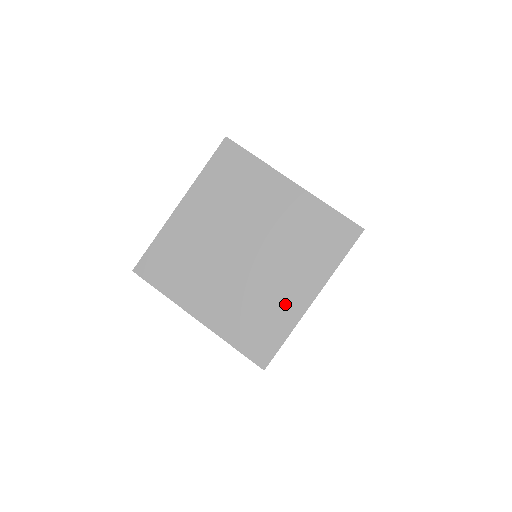
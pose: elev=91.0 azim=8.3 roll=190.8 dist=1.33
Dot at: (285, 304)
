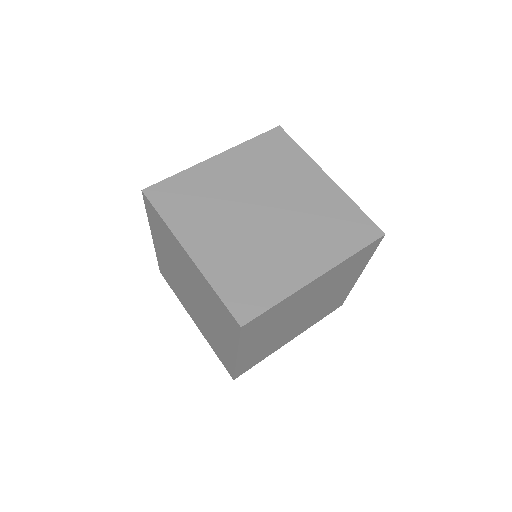
Dot at: (280, 344)
